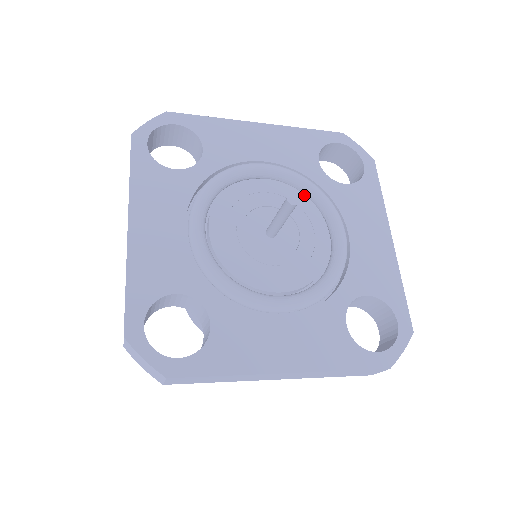
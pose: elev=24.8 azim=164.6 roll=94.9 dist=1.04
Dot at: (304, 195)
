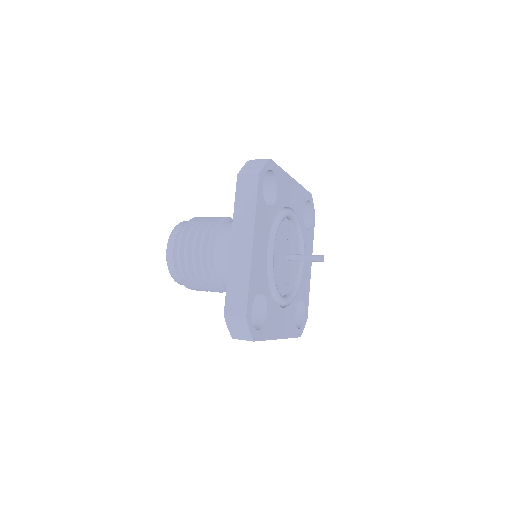
Dot at: (297, 234)
